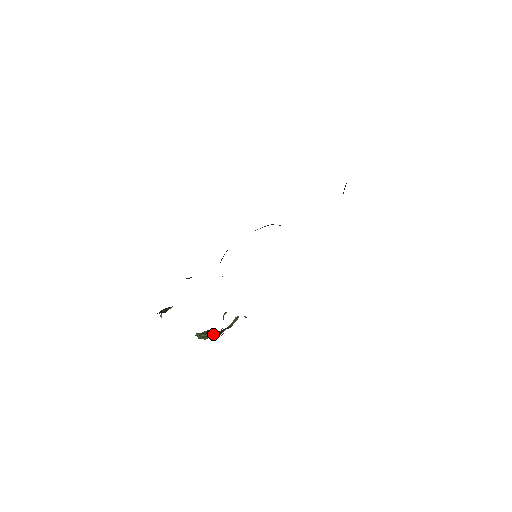
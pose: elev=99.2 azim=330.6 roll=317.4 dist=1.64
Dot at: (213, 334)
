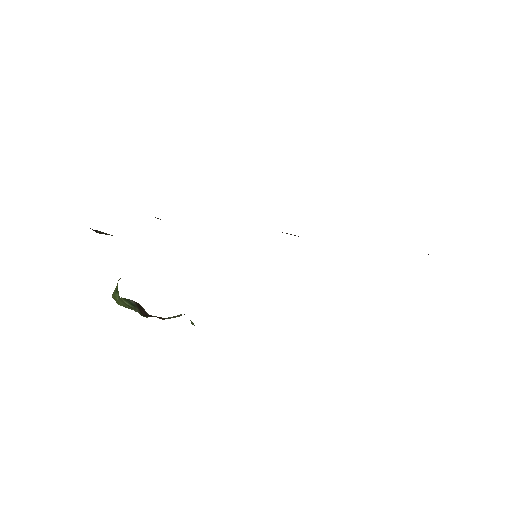
Dot at: (138, 310)
